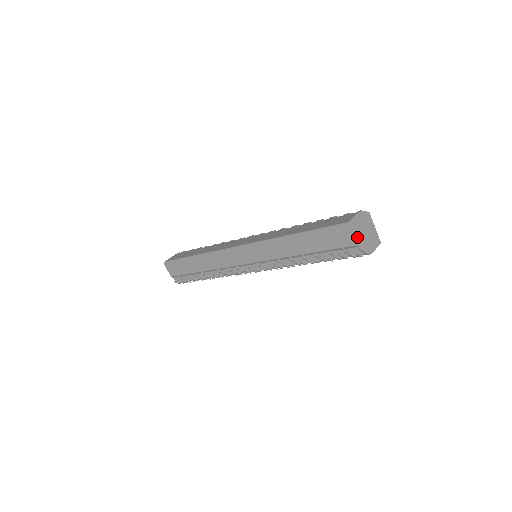
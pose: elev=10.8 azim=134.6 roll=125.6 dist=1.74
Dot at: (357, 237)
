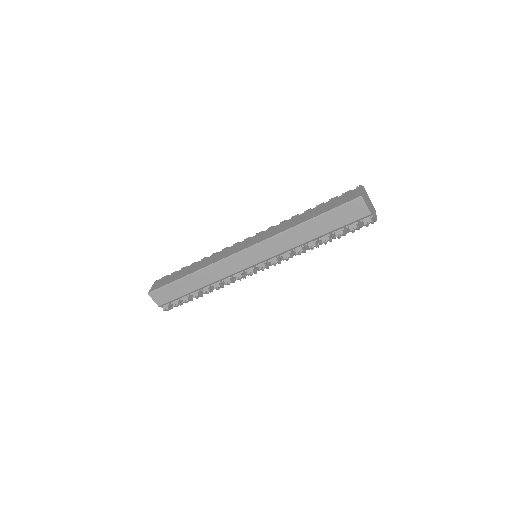
Dot at: (368, 207)
